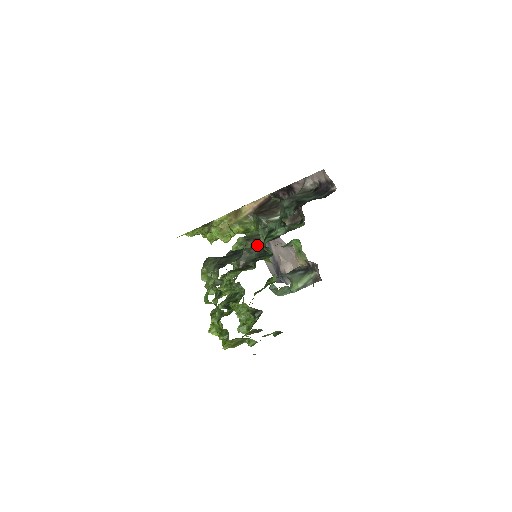
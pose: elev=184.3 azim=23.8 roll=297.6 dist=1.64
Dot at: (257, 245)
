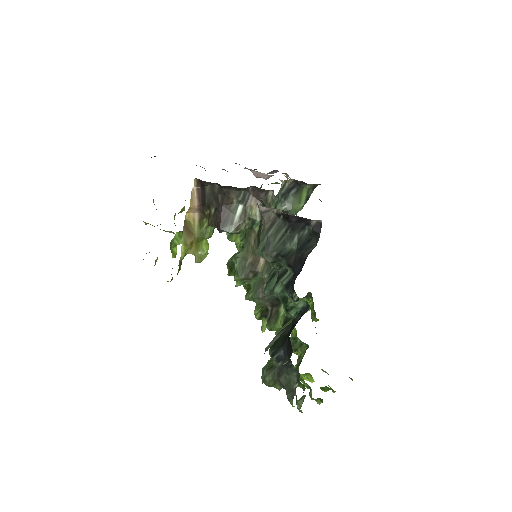
Dot at: (261, 275)
